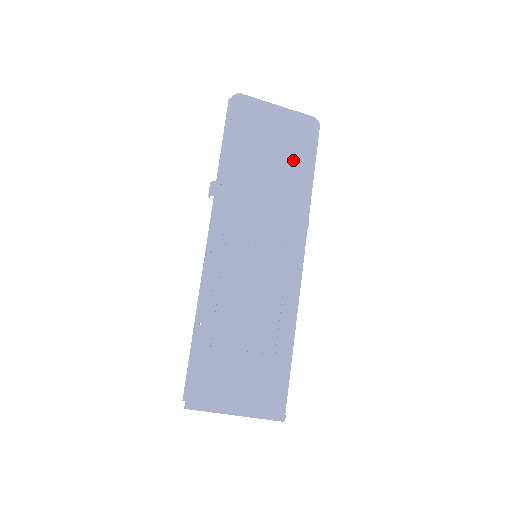
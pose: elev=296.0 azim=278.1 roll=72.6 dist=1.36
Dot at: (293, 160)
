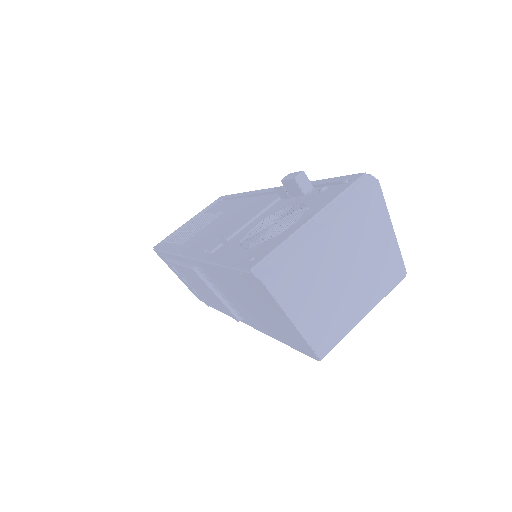
Dot at: (275, 329)
